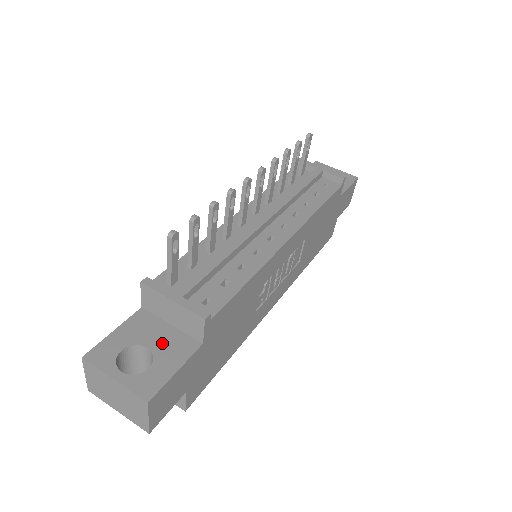
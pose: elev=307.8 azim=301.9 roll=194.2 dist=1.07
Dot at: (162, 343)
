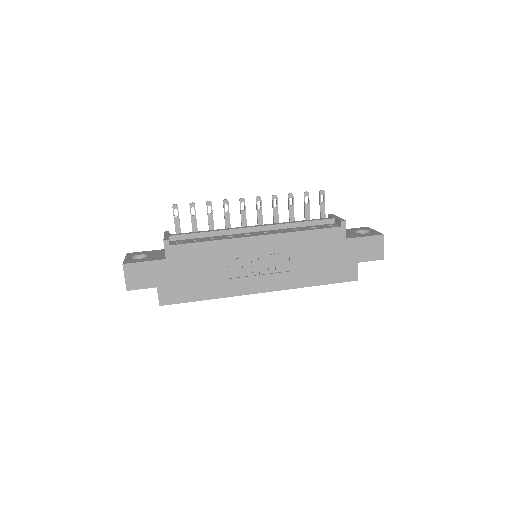
Dot at: (154, 256)
